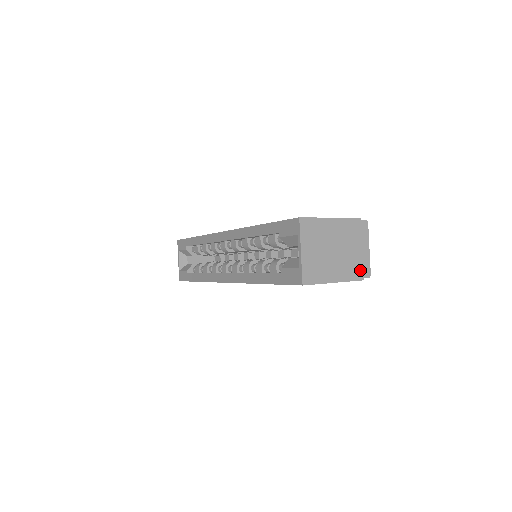
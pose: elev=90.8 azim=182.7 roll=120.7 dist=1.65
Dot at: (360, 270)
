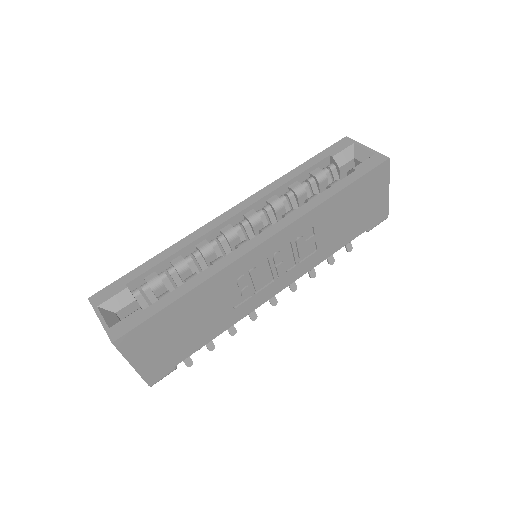
Dot at: occluded
